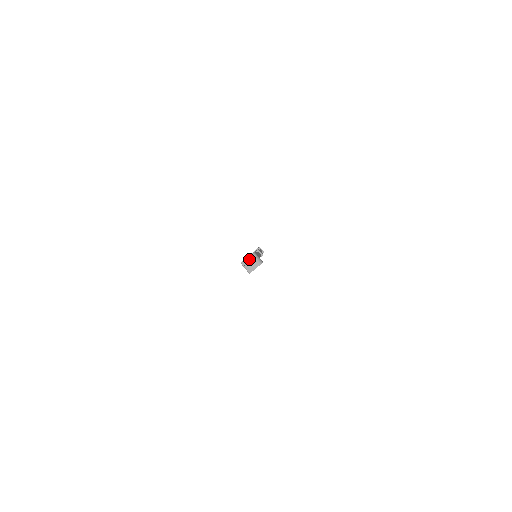
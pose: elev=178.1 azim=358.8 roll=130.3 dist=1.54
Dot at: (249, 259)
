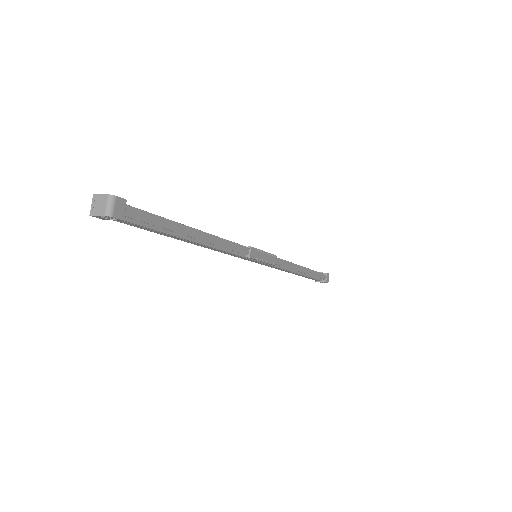
Dot at: (102, 198)
